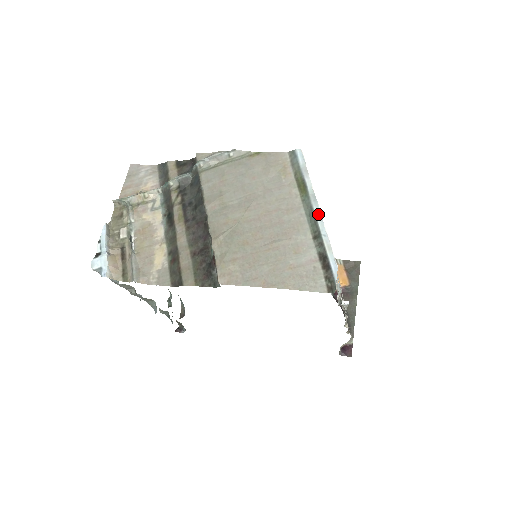
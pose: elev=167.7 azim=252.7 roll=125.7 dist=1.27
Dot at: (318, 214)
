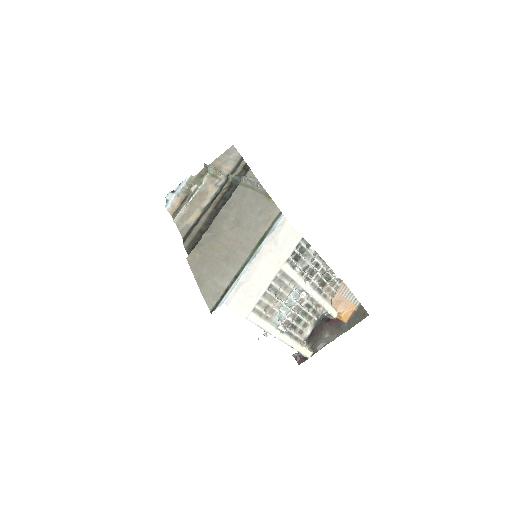
Dot at: (248, 265)
